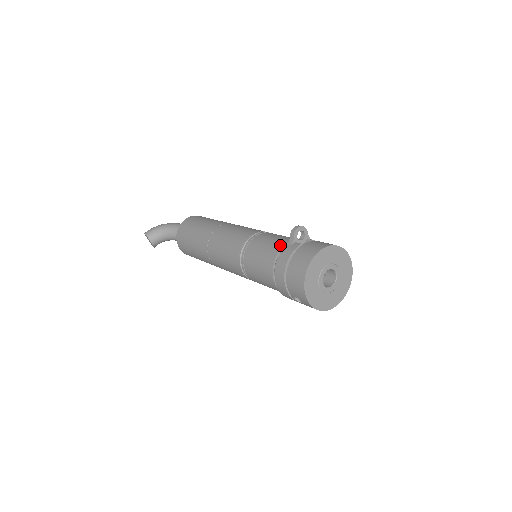
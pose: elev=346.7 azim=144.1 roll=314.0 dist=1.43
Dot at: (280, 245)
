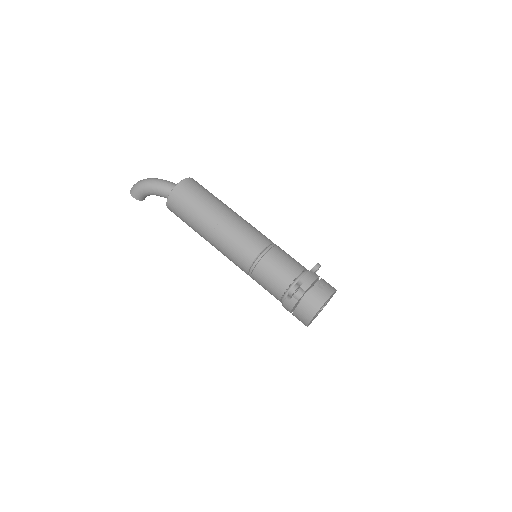
Dot at: (280, 291)
